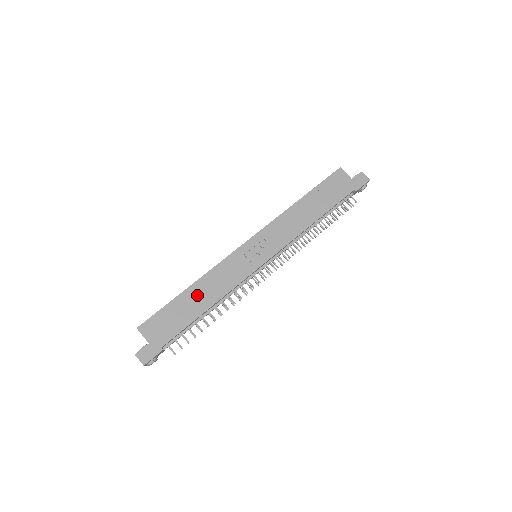
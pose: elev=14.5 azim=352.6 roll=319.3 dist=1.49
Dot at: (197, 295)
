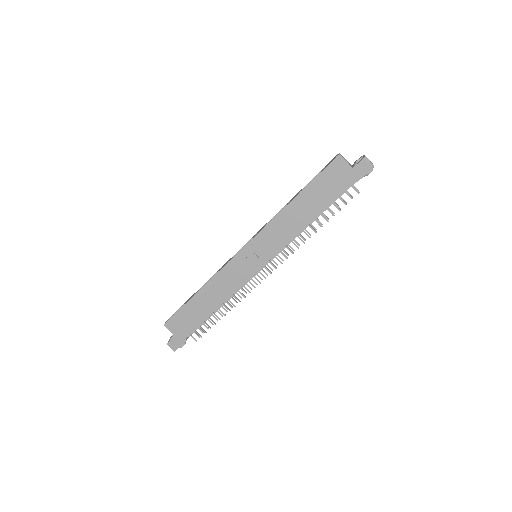
Dot at: (206, 298)
